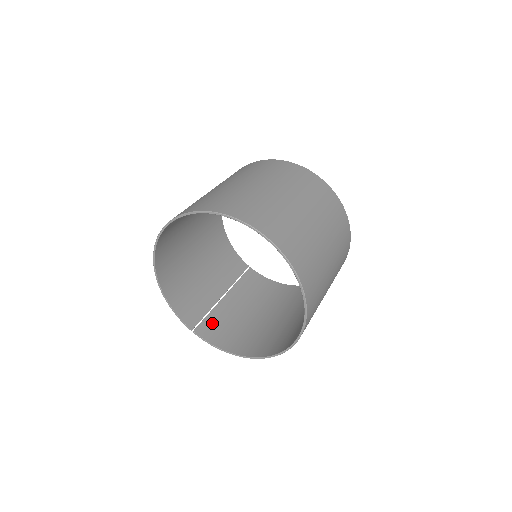
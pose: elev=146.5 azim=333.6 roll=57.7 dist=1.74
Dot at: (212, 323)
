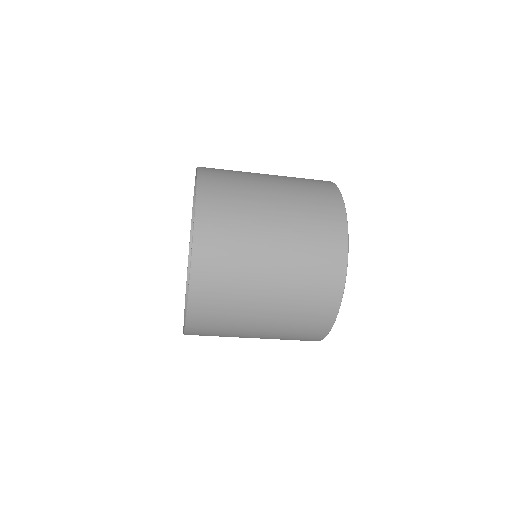
Dot at: occluded
